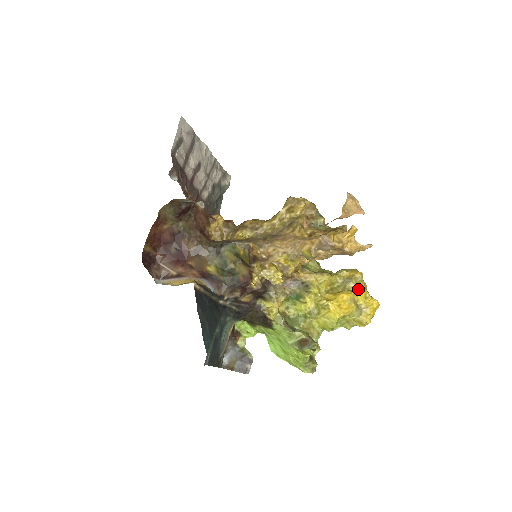
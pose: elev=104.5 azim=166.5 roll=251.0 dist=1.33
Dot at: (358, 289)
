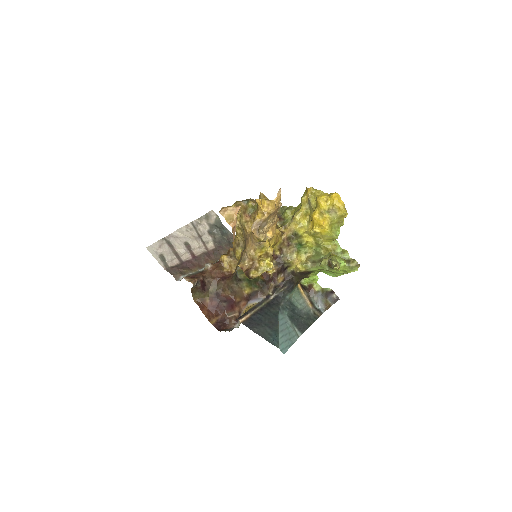
Dot at: (317, 203)
